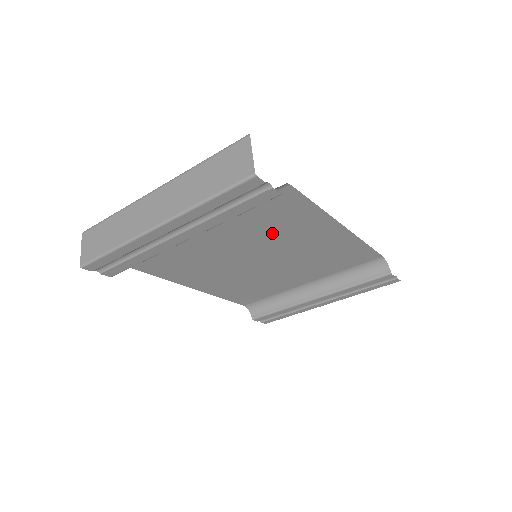
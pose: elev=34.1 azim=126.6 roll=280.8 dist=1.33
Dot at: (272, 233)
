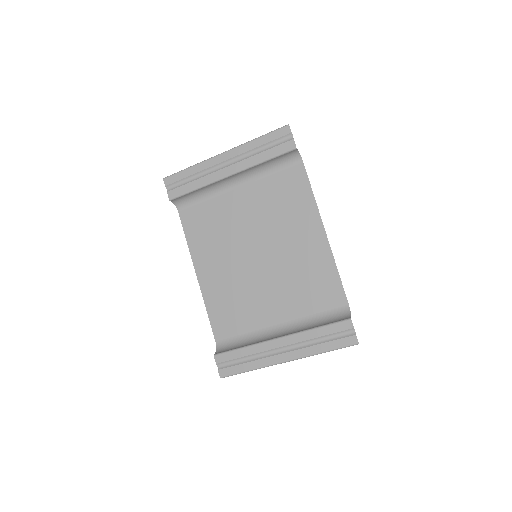
Dot at: (277, 216)
